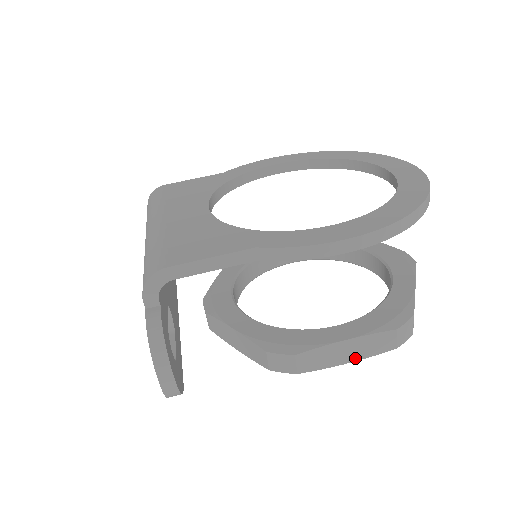
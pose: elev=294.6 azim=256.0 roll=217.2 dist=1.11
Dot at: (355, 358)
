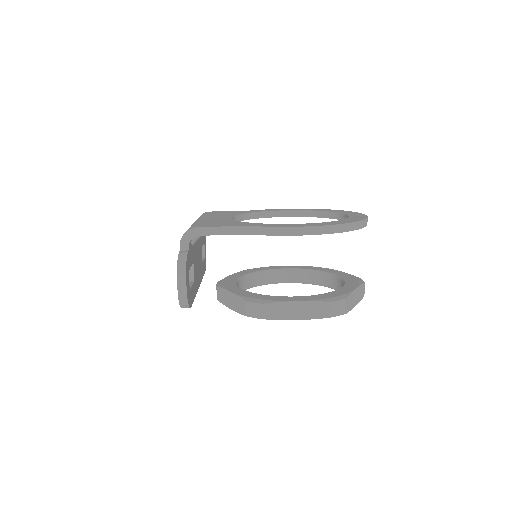
Dot at: (302, 317)
